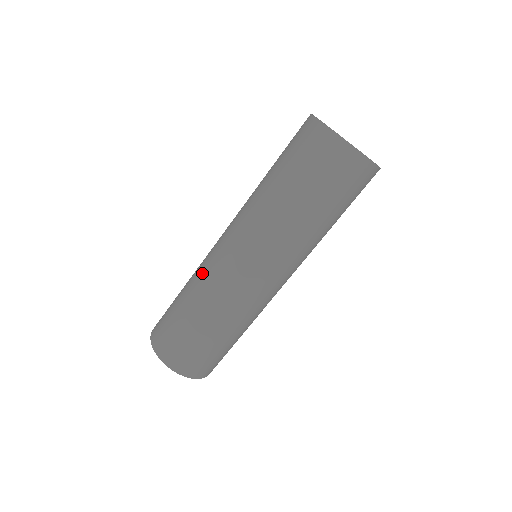
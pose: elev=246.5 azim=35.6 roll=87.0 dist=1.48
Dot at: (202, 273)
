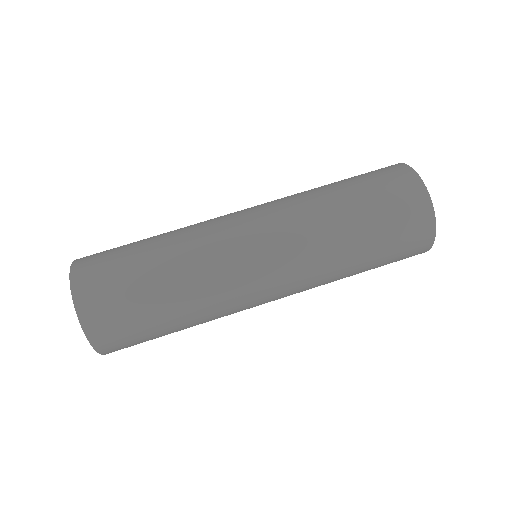
Dot at: occluded
